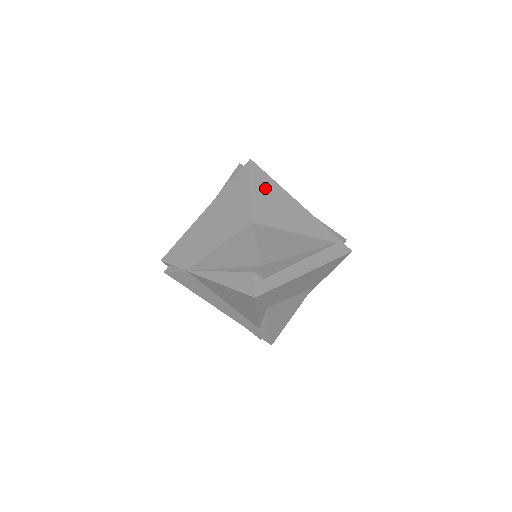
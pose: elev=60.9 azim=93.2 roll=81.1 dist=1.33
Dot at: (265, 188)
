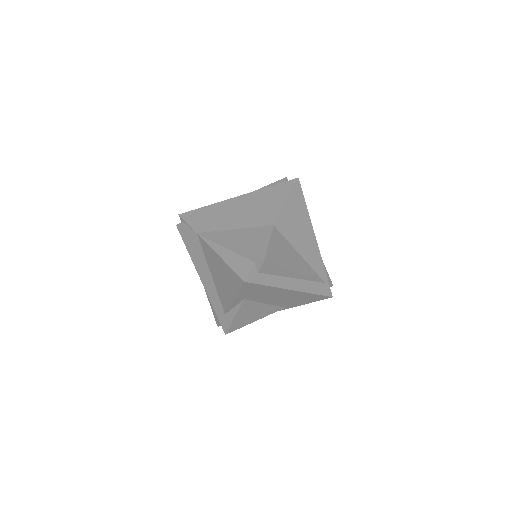
Dot at: (297, 206)
